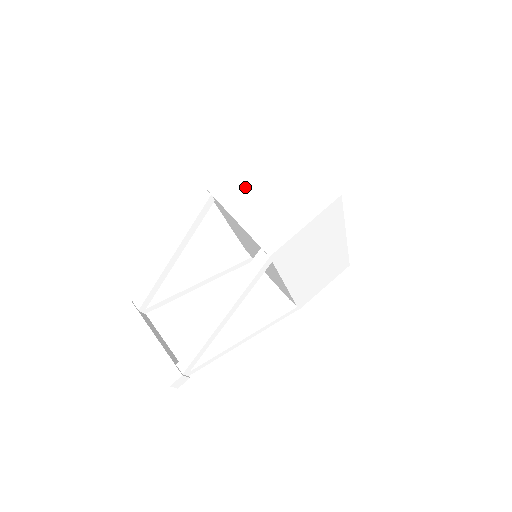
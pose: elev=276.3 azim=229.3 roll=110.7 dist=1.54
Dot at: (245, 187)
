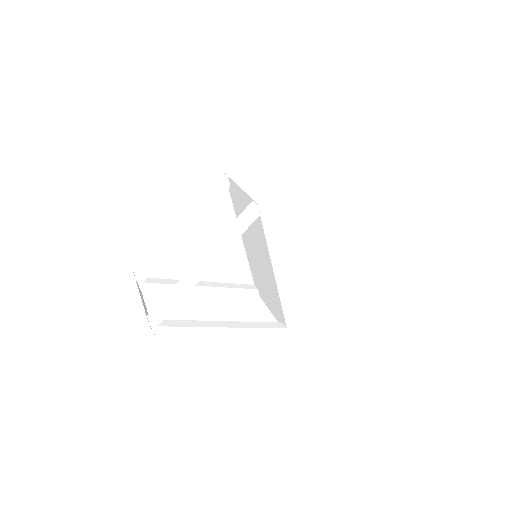
Dot at: (257, 172)
